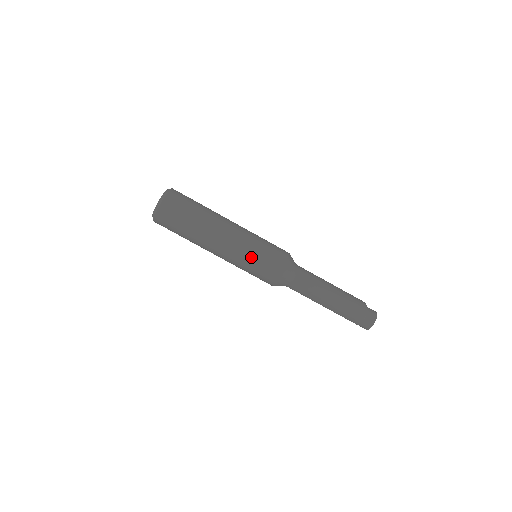
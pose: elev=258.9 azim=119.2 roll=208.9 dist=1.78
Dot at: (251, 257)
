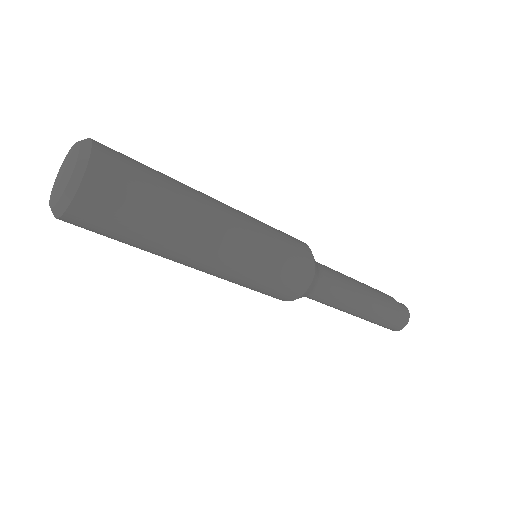
Dot at: (268, 257)
